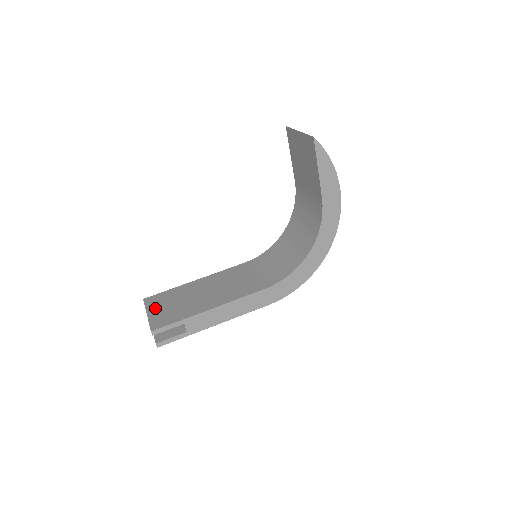
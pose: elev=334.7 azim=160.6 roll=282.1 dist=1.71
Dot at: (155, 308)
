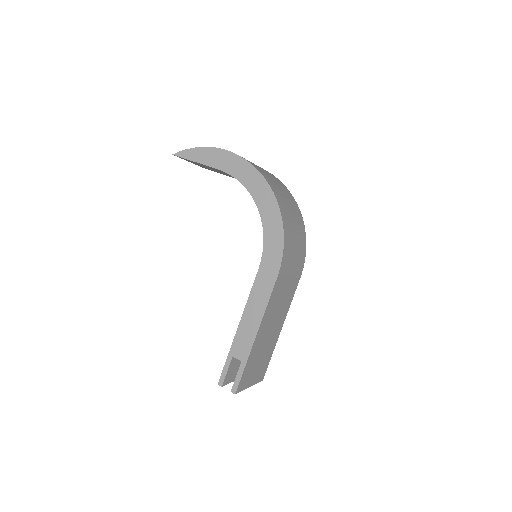
Dot at: occluded
